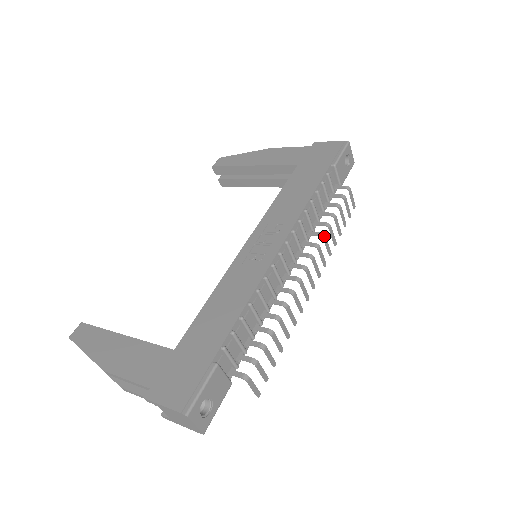
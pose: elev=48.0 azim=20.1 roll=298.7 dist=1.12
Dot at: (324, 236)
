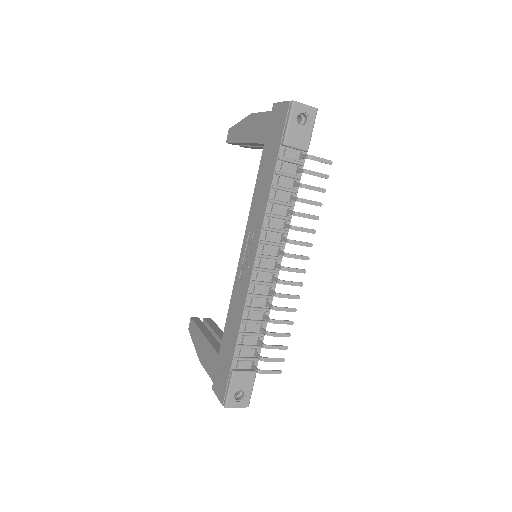
Dot at: (294, 228)
